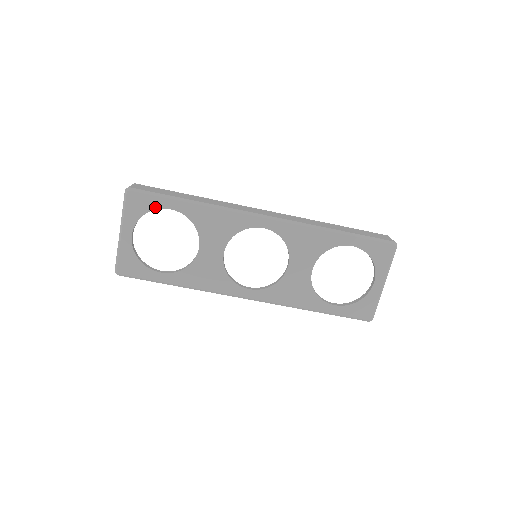
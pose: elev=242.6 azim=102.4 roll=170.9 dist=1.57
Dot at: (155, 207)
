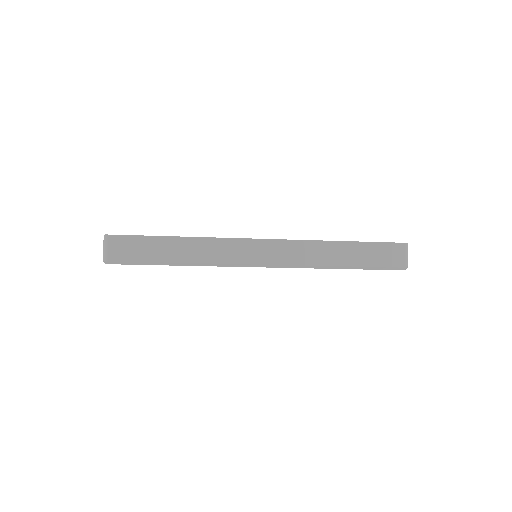
Dot at: occluded
